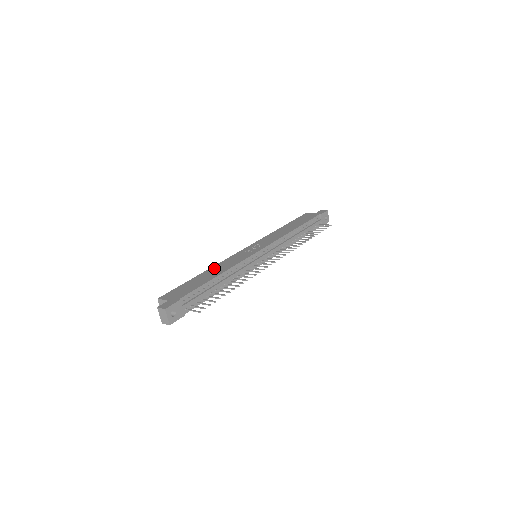
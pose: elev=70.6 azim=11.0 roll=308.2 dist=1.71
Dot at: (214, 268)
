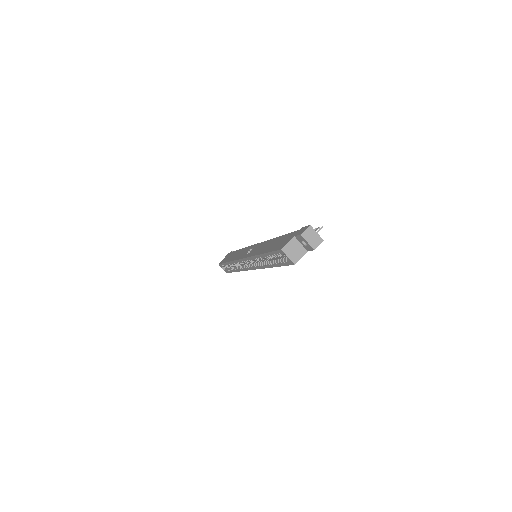
Dot at: (260, 251)
